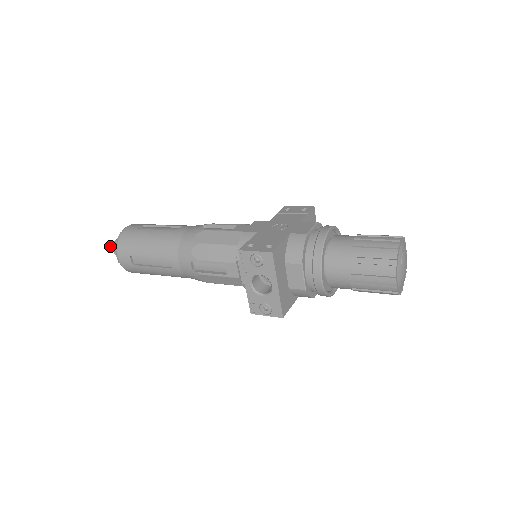
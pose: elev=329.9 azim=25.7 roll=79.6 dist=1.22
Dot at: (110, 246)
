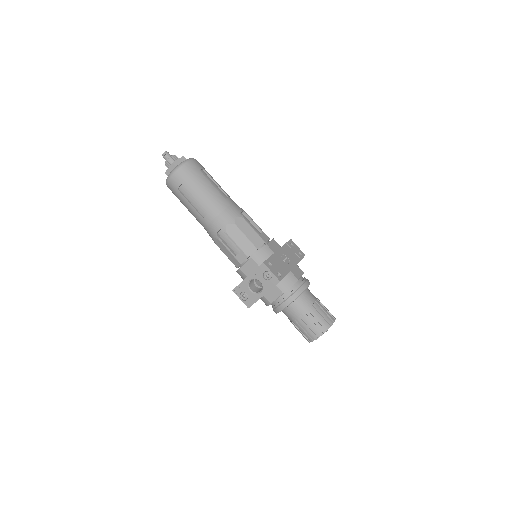
Dot at: (166, 154)
